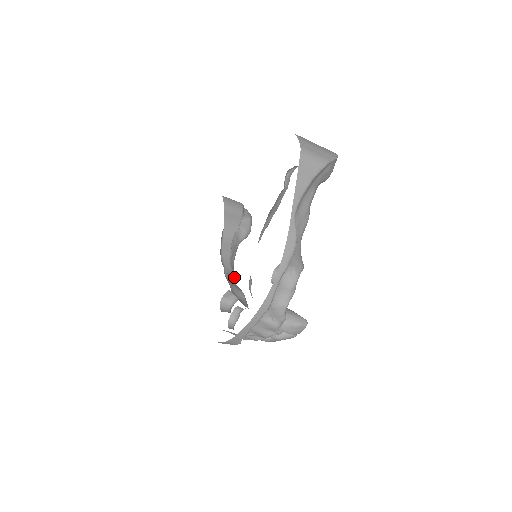
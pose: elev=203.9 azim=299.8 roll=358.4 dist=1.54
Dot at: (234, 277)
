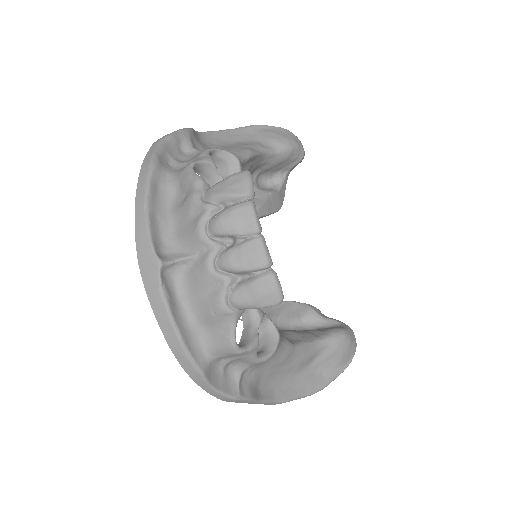
Dot at: occluded
